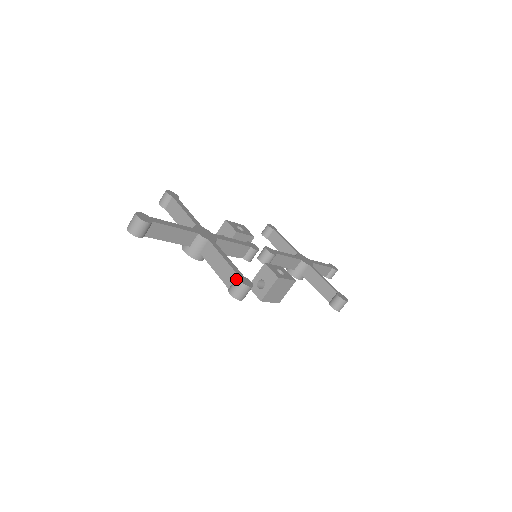
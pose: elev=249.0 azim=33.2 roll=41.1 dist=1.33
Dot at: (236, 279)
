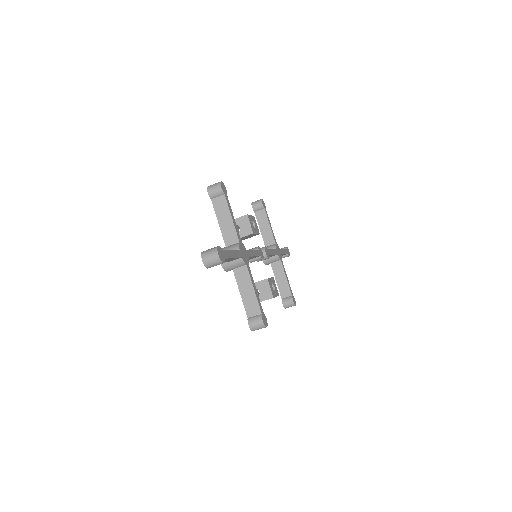
Dot at: (260, 318)
